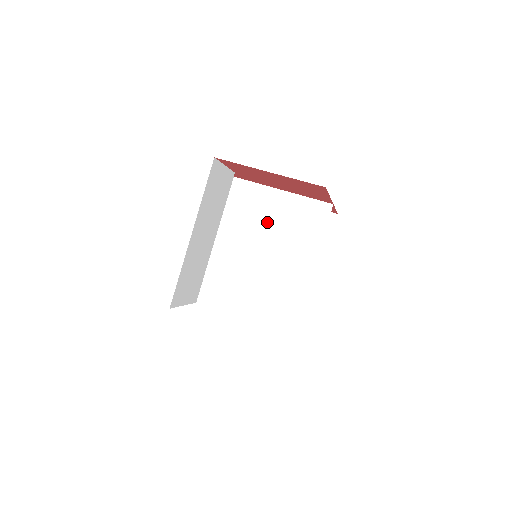
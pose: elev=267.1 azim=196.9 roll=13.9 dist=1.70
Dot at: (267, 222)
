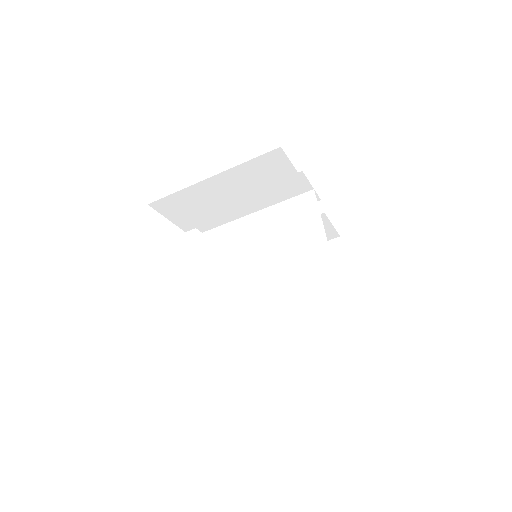
Dot at: (291, 245)
